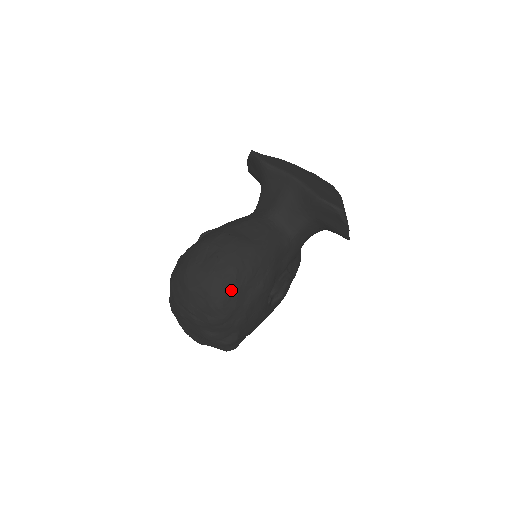
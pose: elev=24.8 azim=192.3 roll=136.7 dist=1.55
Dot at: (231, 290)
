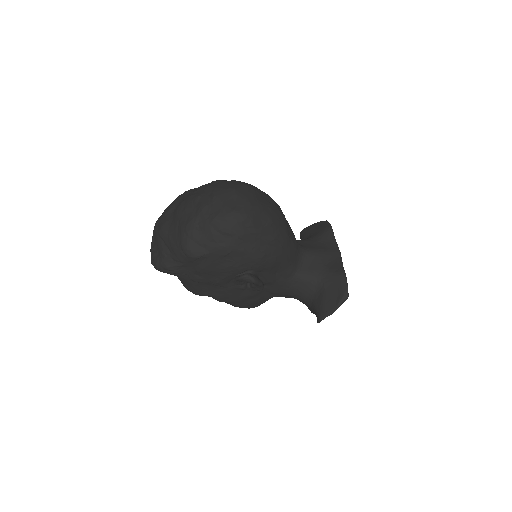
Dot at: (255, 224)
